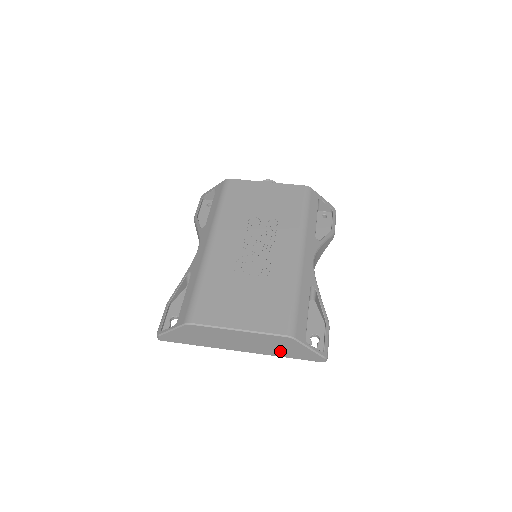
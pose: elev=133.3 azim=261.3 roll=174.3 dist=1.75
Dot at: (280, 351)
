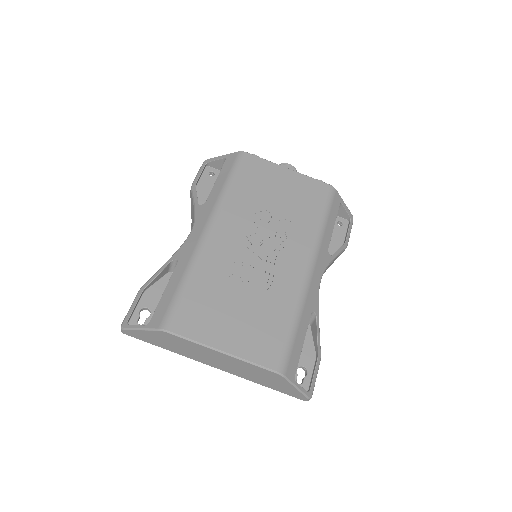
Dot at: (261, 380)
